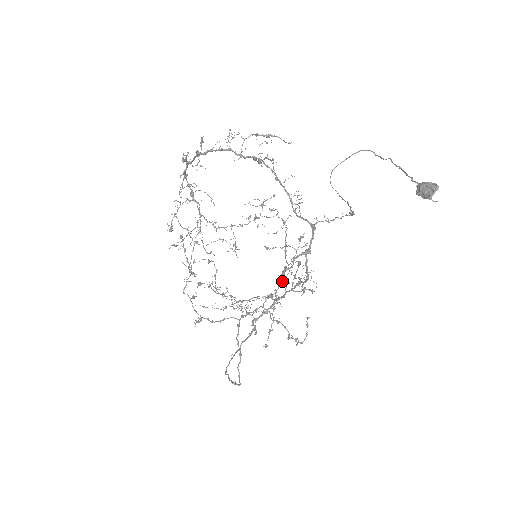
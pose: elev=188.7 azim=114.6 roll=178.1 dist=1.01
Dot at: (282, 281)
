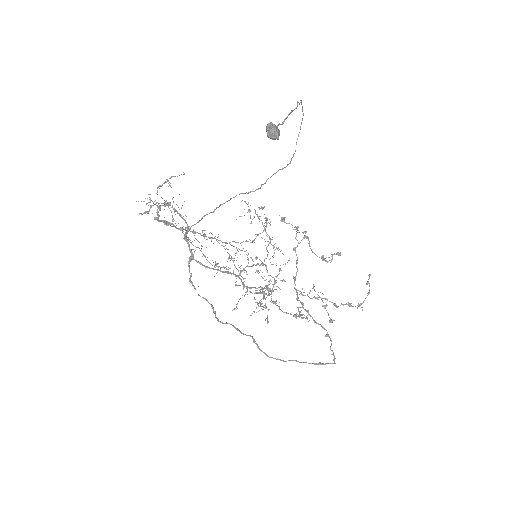
Dot at: (194, 287)
